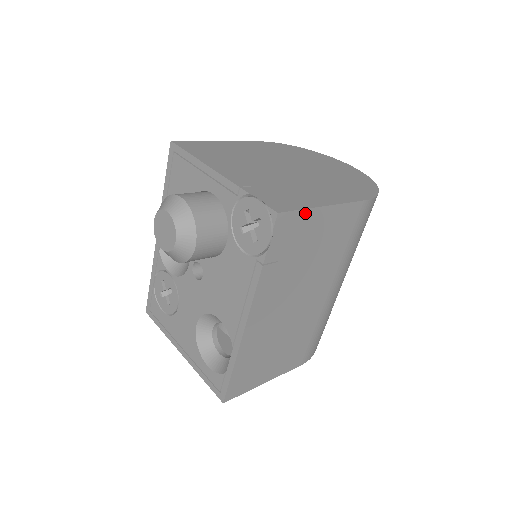
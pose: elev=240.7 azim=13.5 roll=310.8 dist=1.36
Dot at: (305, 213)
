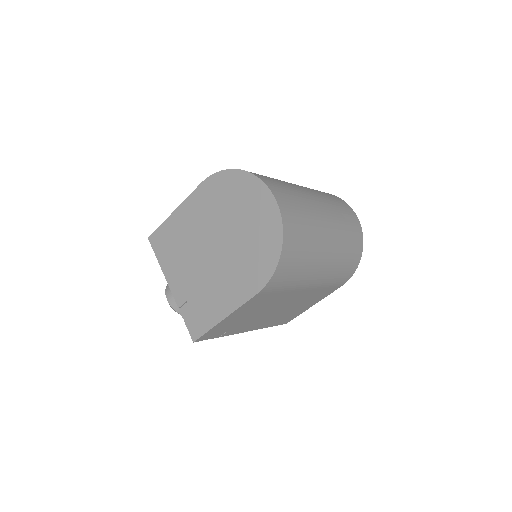
Dot at: (212, 329)
